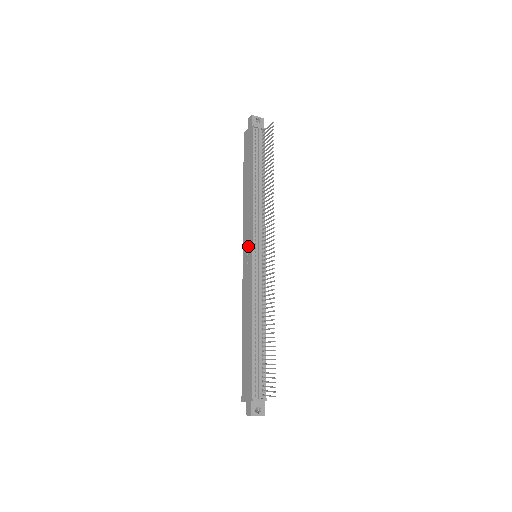
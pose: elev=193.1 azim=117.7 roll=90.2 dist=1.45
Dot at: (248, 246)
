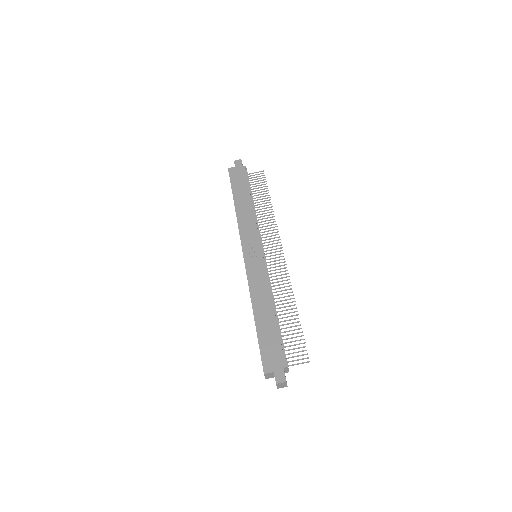
Dot at: (253, 245)
